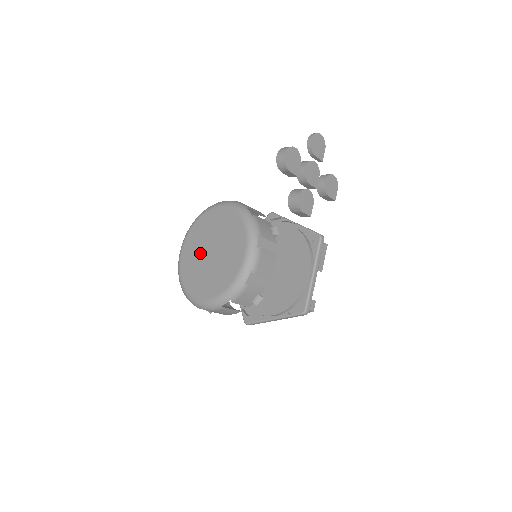
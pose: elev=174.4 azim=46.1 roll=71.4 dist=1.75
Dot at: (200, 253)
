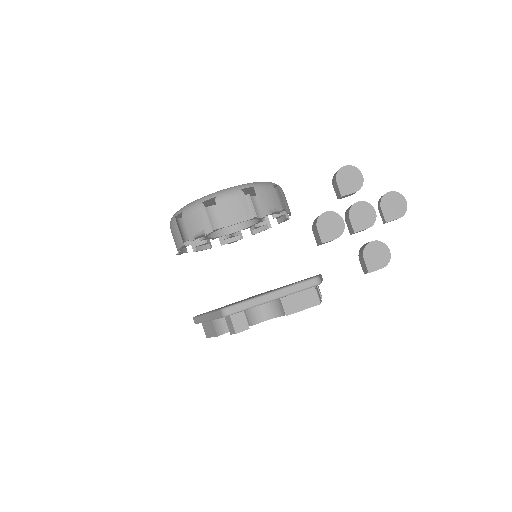
Dot at: occluded
